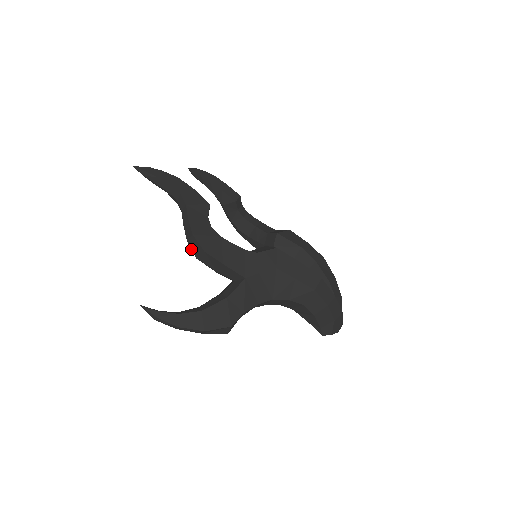
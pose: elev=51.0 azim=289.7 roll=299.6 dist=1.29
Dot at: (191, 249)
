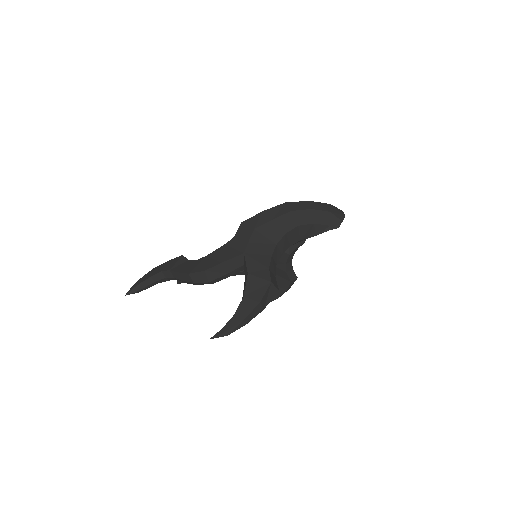
Dot at: (200, 283)
